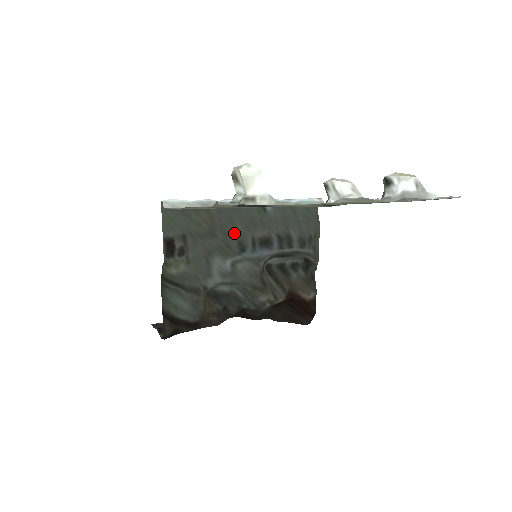
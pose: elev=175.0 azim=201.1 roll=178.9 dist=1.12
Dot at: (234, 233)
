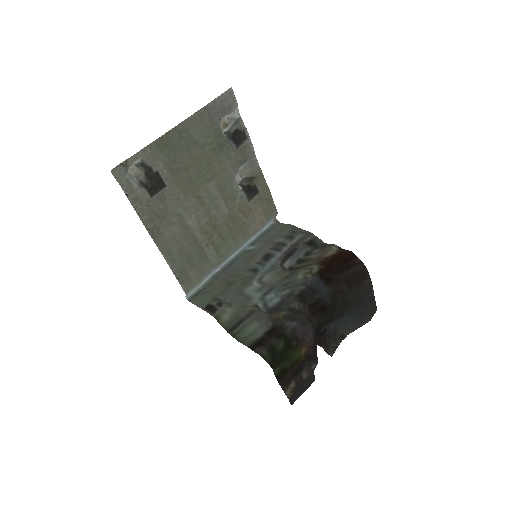
Dot at: (243, 271)
